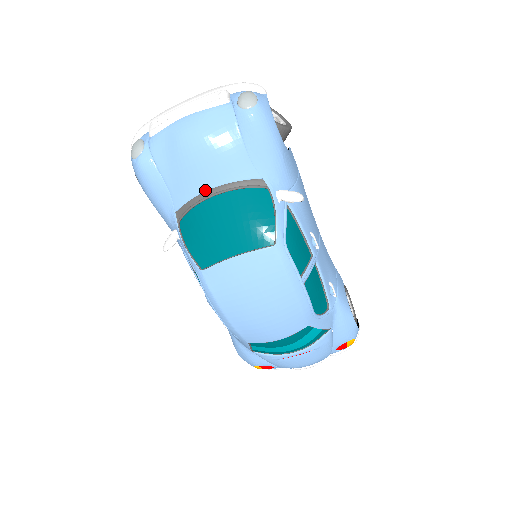
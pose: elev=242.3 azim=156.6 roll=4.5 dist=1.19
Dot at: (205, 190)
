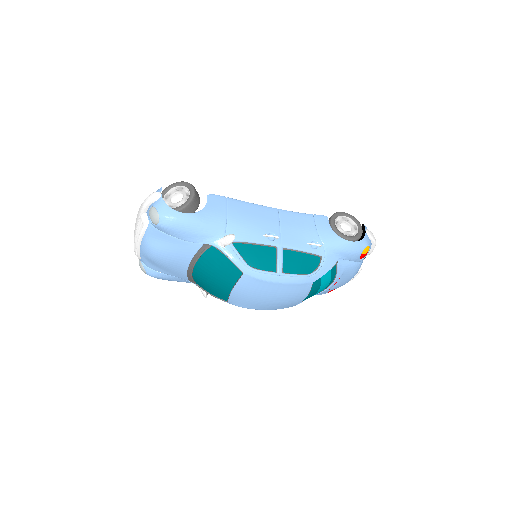
Dot at: (187, 269)
